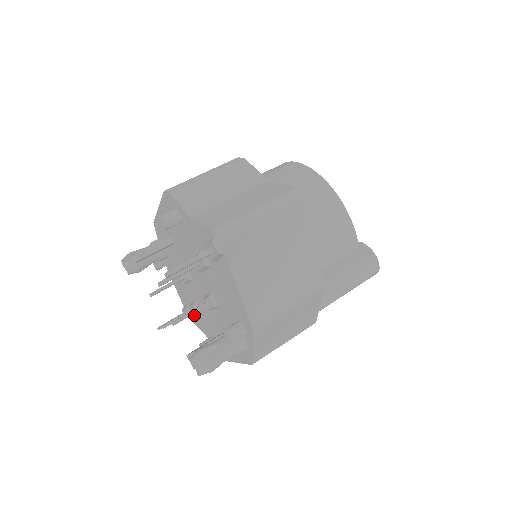
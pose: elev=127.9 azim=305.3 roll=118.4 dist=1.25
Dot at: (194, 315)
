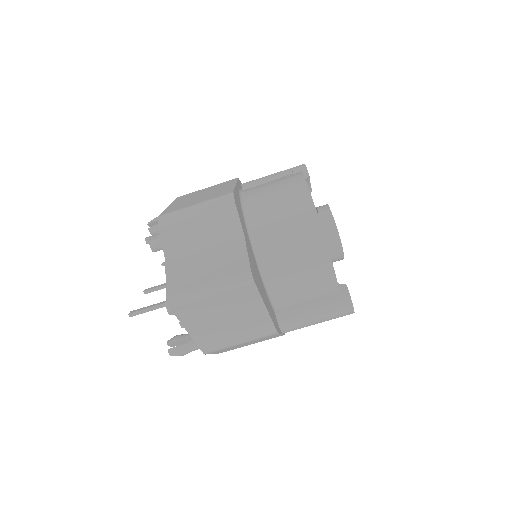
Dot at: occluded
